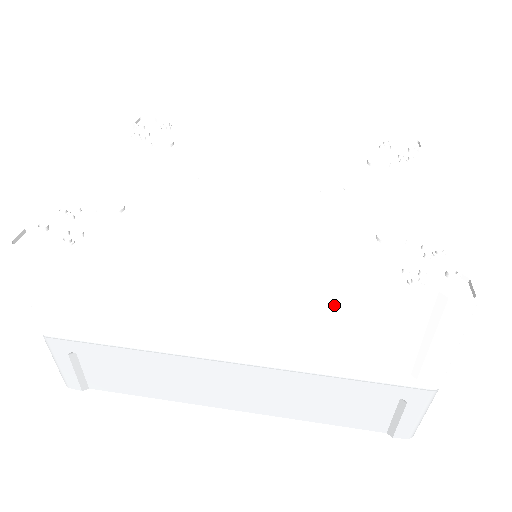
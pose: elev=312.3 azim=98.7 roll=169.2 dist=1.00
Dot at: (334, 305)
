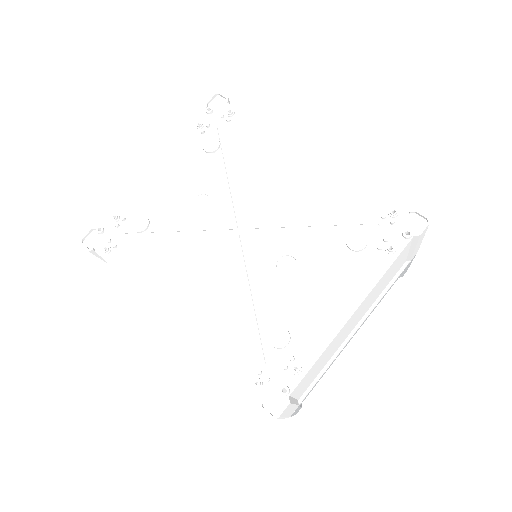
Dot at: occluded
